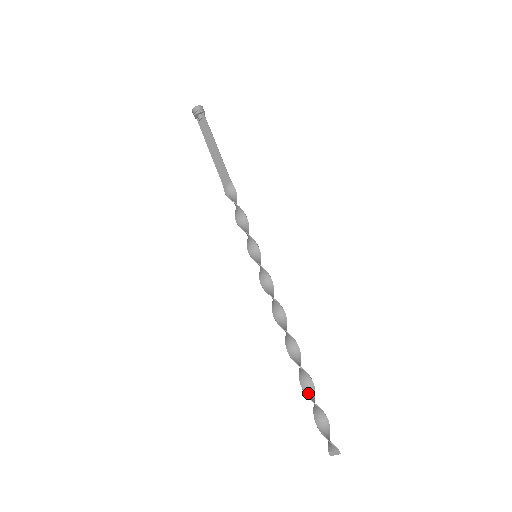
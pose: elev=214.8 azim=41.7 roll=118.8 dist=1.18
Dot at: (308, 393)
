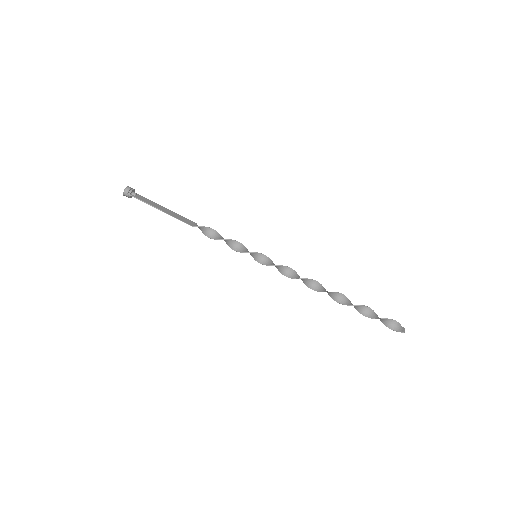
Dot at: (359, 311)
